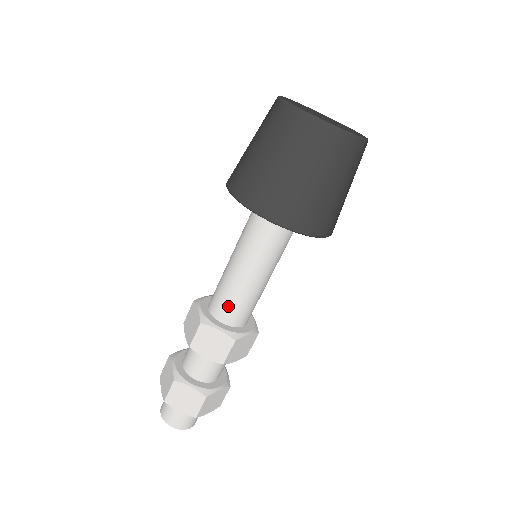
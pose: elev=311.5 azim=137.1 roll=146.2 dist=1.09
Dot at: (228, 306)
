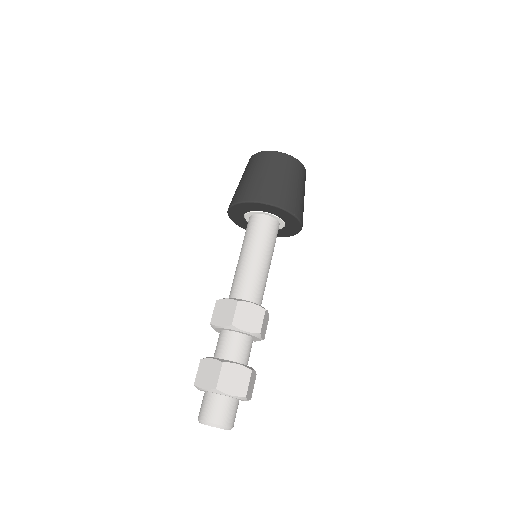
Dot at: (251, 288)
